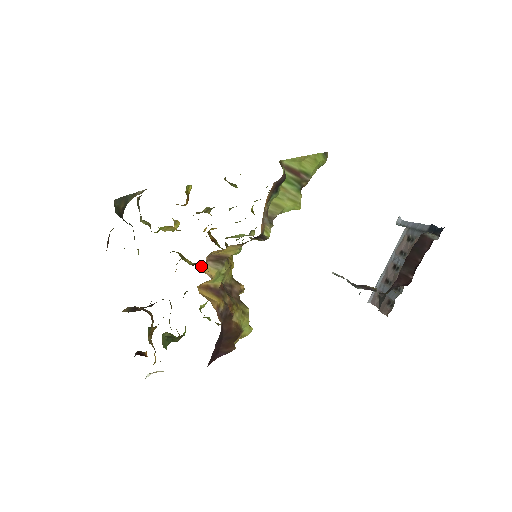
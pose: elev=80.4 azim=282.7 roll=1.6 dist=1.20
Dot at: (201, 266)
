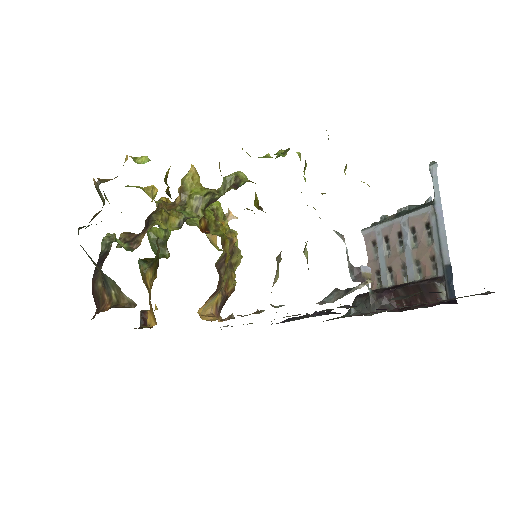
Dot at: (202, 312)
